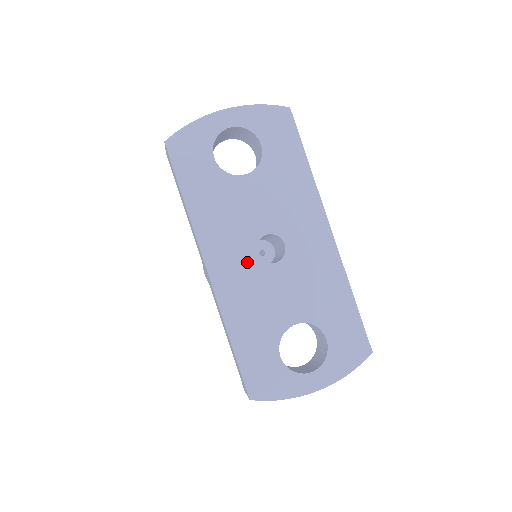
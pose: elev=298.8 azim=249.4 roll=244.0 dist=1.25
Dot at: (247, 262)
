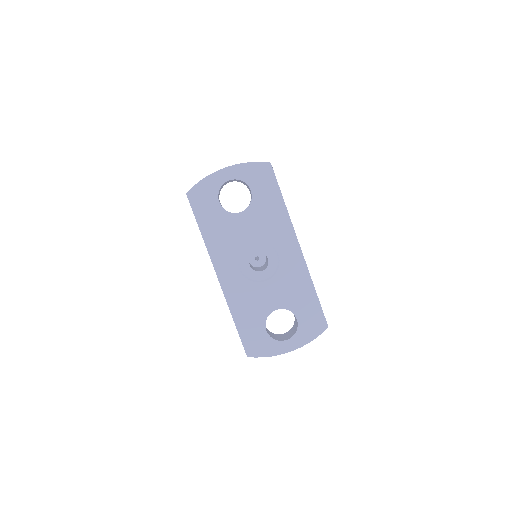
Dot at: (243, 271)
